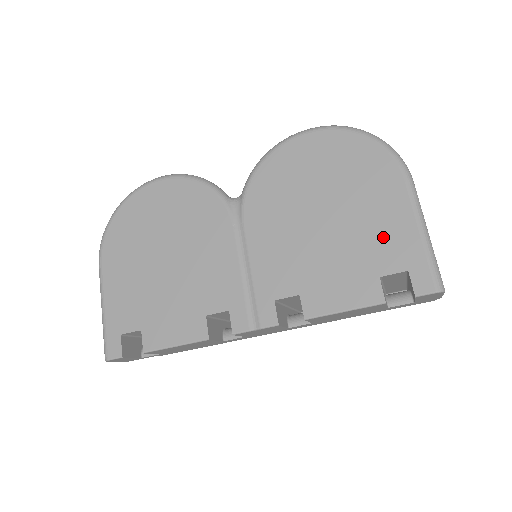
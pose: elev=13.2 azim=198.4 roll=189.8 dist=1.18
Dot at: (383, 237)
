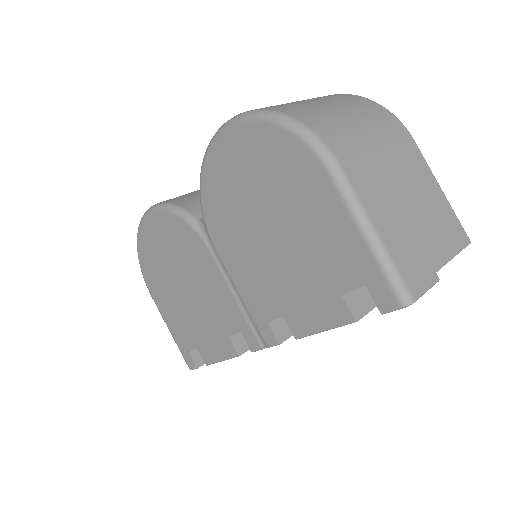
Dot at: (329, 249)
